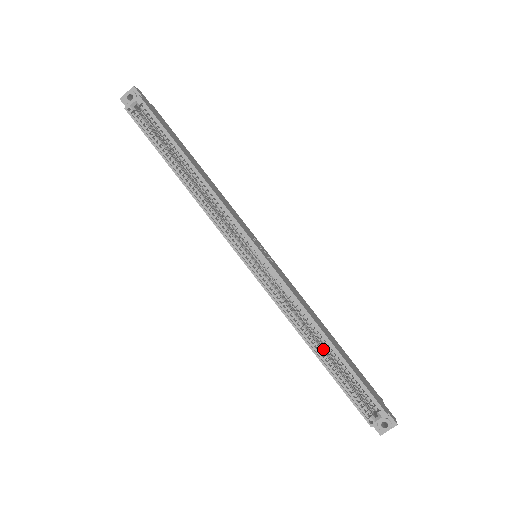
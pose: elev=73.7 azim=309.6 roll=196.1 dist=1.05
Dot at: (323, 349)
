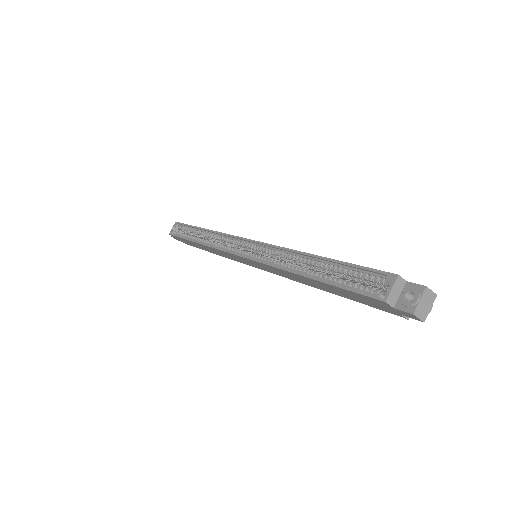
Dot at: occluded
